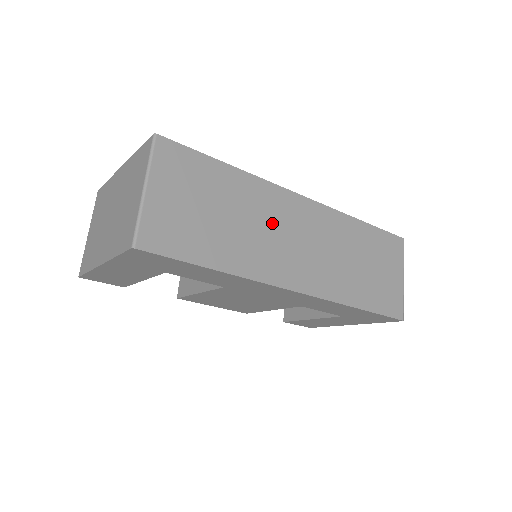
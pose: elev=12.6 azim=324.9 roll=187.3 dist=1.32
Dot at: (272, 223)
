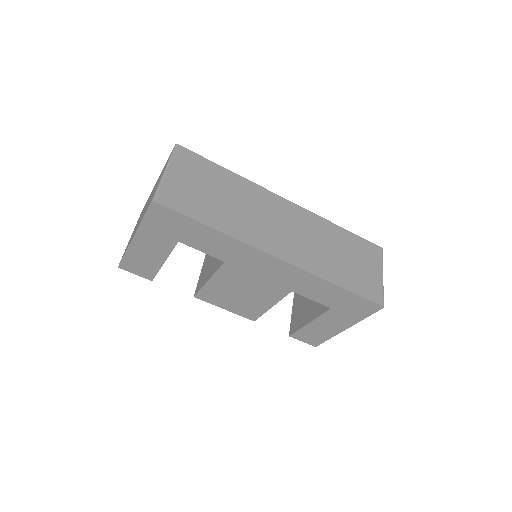
Dot at: (260, 210)
